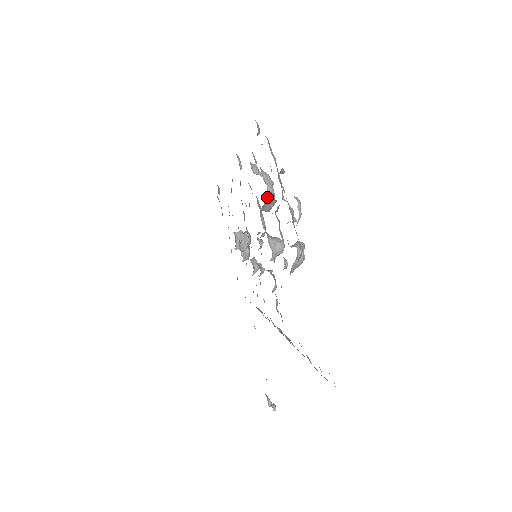
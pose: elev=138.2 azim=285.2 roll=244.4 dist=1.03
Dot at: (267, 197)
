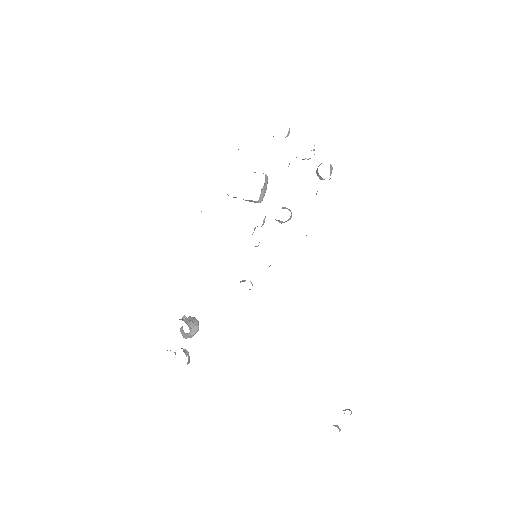
Dot at: (265, 180)
